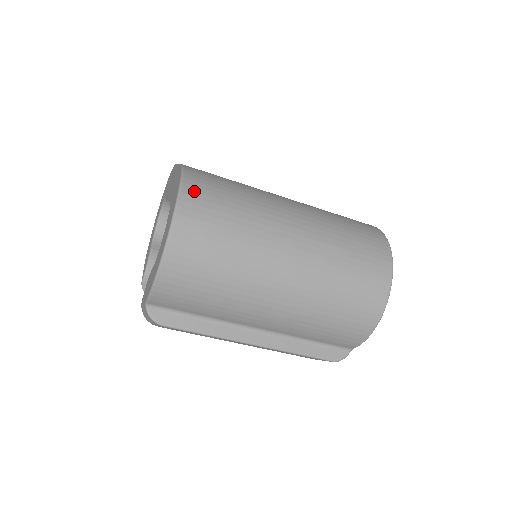
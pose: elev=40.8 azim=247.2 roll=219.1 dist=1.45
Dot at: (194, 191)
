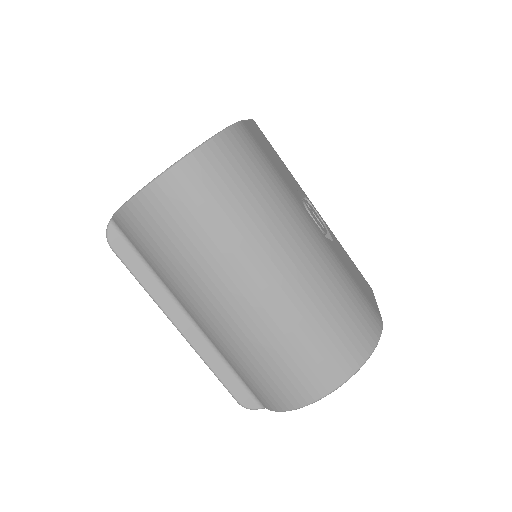
Dot at: (222, 152)
